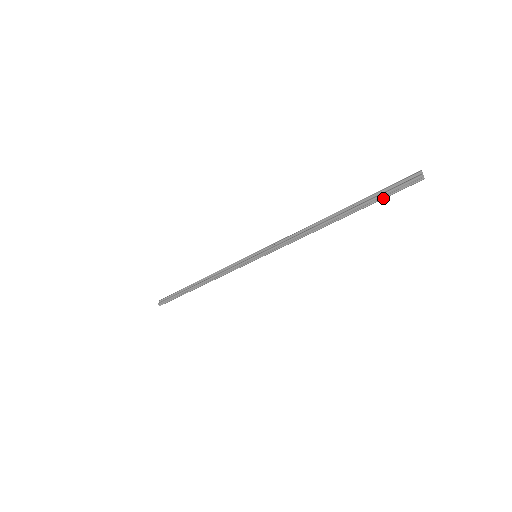
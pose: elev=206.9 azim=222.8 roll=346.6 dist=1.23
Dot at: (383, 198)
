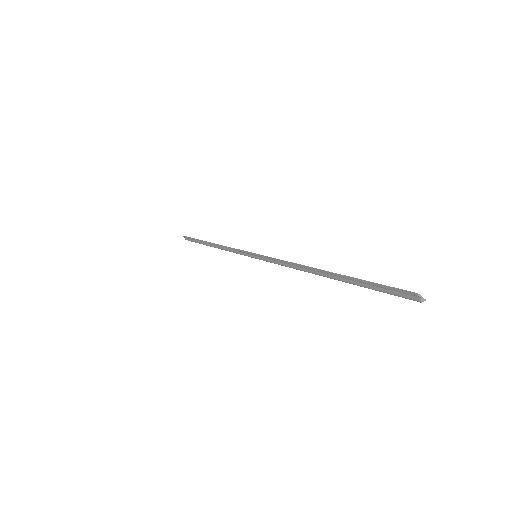
Dot at: (378, 289)
